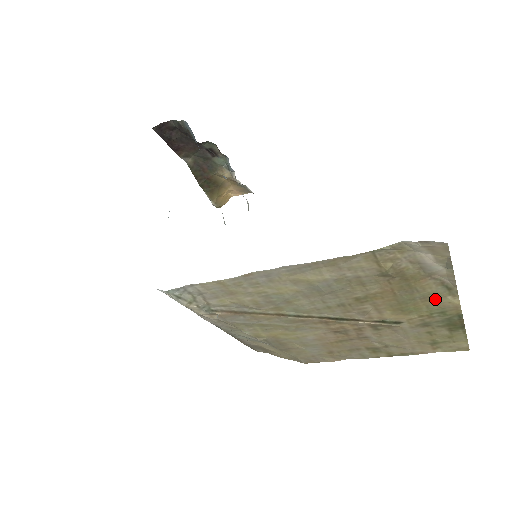
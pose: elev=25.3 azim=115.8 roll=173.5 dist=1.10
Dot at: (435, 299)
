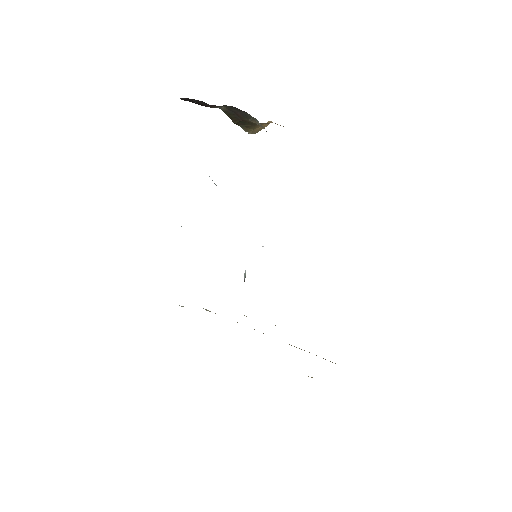
Dot at: occluded
